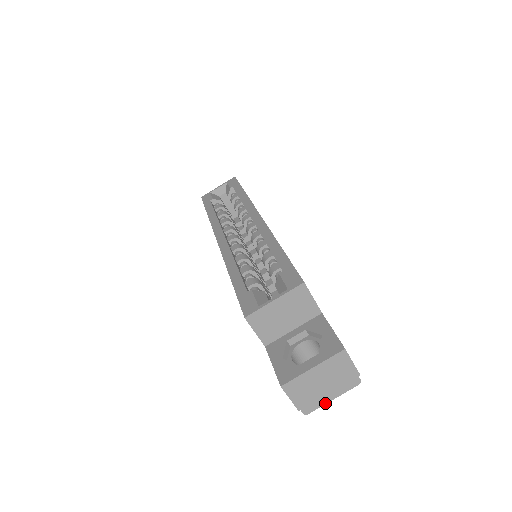
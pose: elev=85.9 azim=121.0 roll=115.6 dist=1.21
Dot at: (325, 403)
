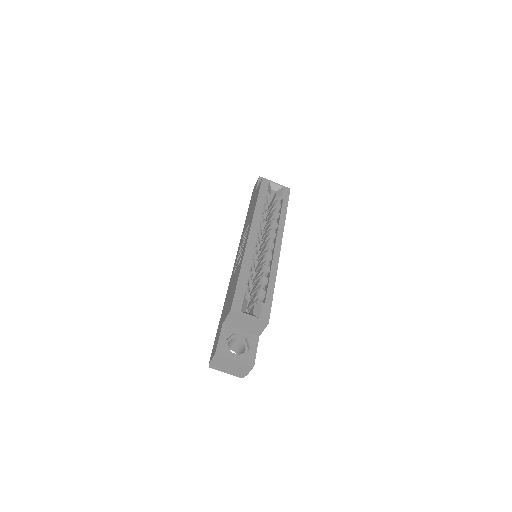
Dot at: (221, 371)
